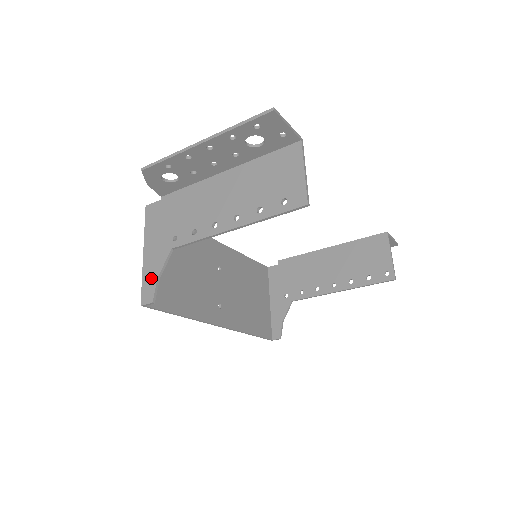
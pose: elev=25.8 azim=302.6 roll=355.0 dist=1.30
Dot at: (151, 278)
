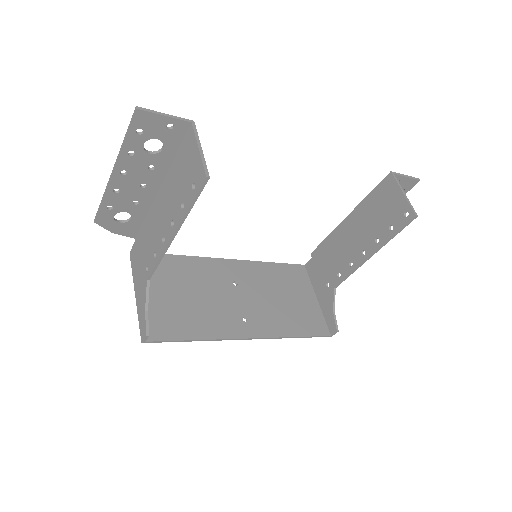
Dot at: (142, 314)
